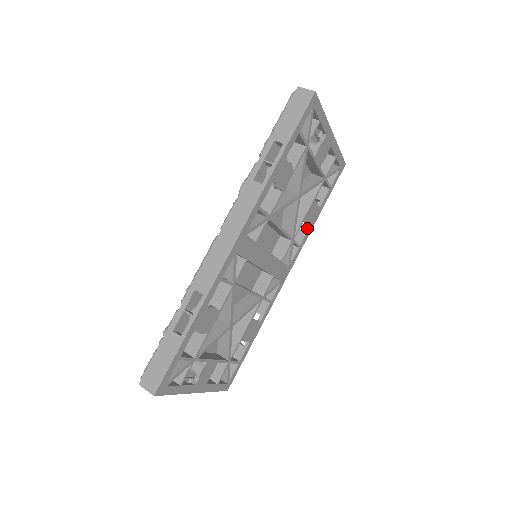
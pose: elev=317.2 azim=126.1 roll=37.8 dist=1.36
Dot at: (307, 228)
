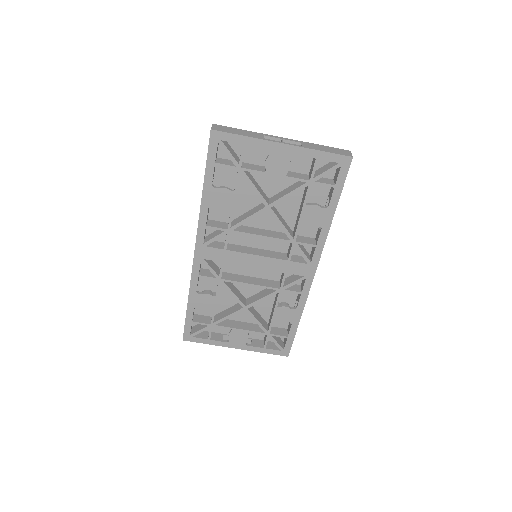
Dot at: (321, 228)
